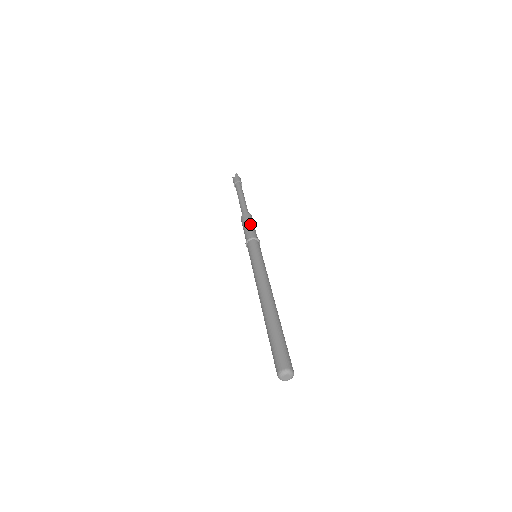
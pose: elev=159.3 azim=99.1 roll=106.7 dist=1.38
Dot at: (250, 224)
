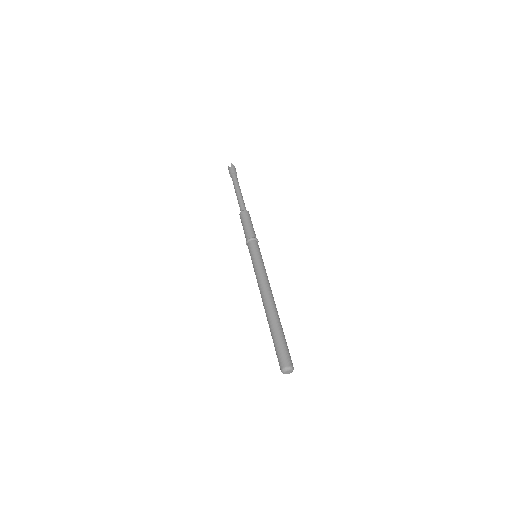
Dot at: (249, 223)
